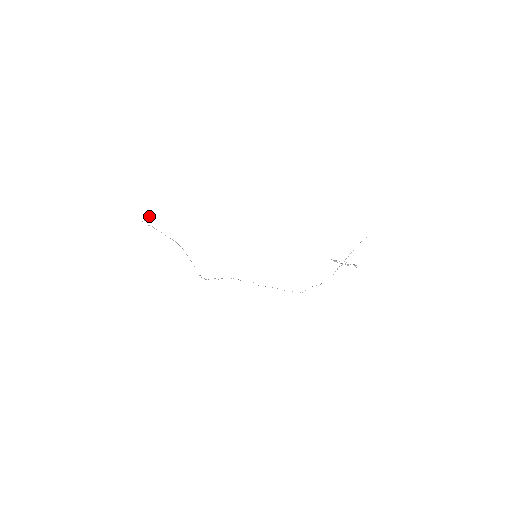
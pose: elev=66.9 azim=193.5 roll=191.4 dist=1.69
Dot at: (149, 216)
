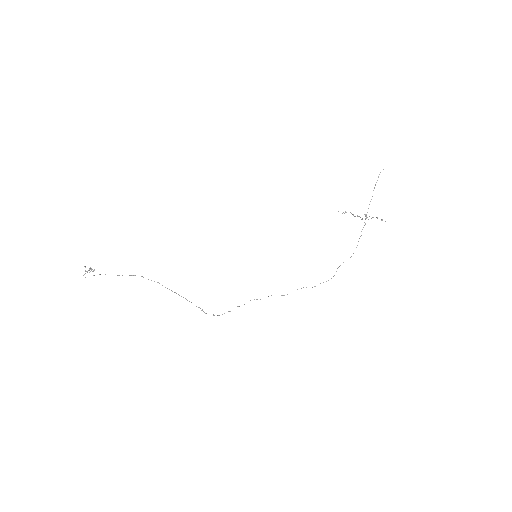
Dot at: (90, 269)
